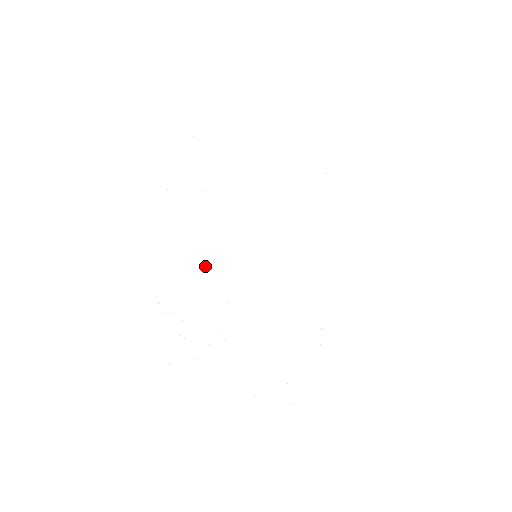
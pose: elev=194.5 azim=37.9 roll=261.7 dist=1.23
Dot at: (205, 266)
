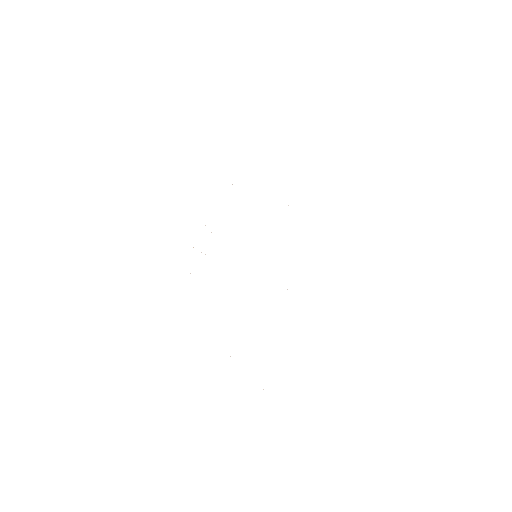
Dot at: occluded
